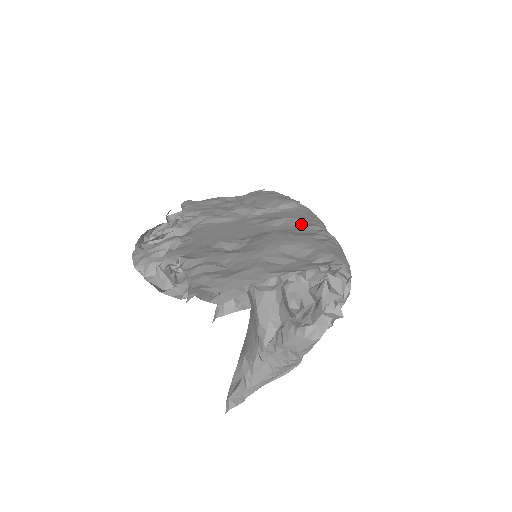
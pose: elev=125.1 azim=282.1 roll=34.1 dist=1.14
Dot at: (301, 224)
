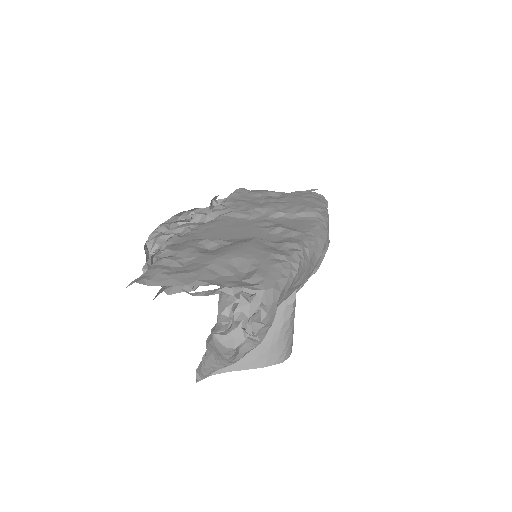
Dot at: (290, 238)
